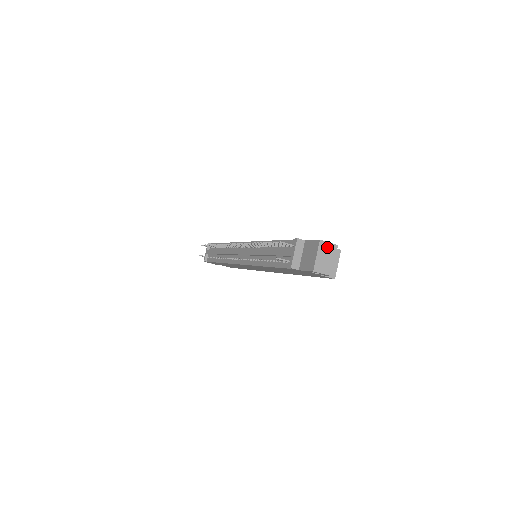
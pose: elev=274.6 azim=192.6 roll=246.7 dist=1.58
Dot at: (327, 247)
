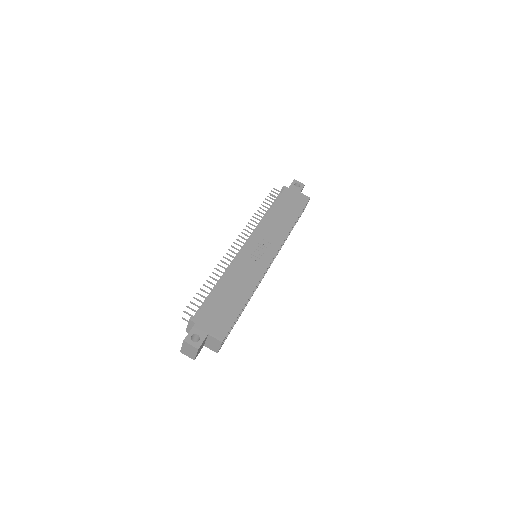
Dot at: (190, 346)
